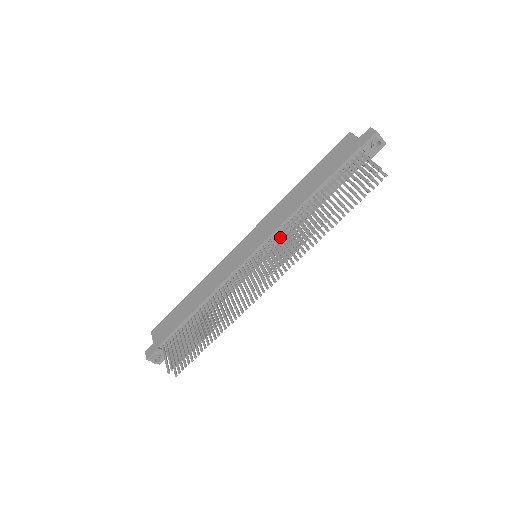
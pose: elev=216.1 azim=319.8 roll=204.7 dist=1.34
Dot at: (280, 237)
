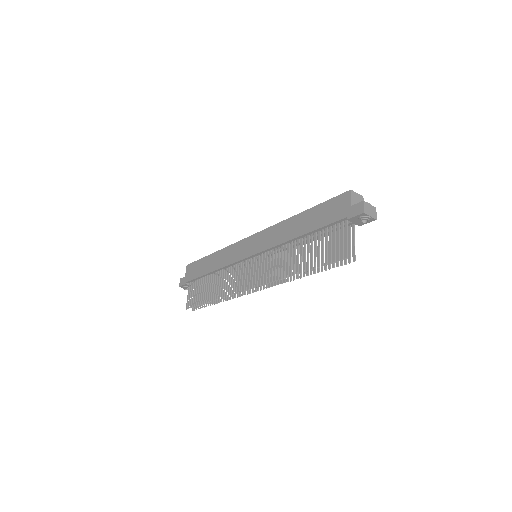
Dot at: (270, 257)
